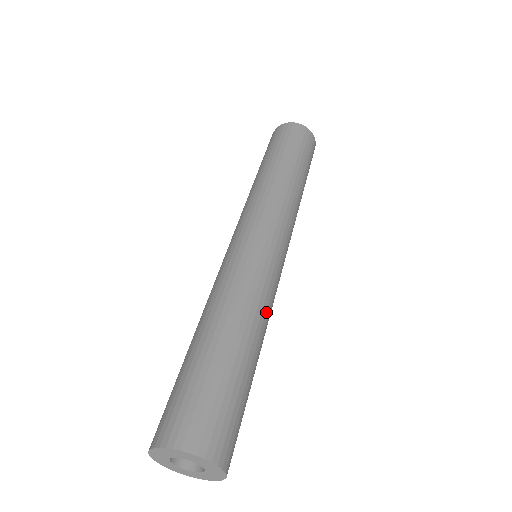
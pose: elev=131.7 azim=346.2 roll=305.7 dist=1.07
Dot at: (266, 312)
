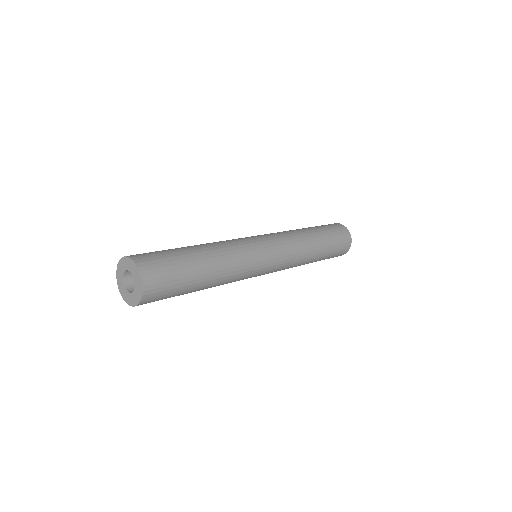
Dot at: (232, 259)
